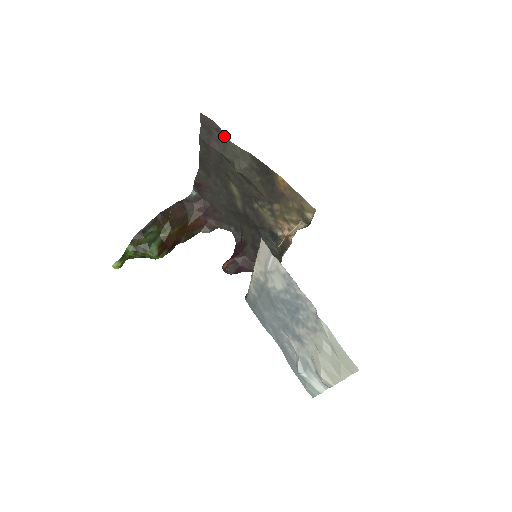
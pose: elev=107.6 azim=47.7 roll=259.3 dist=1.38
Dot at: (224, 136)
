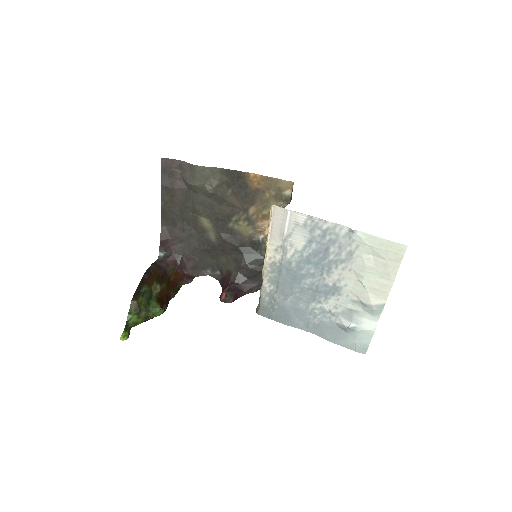
Dot at: (190, 165)
